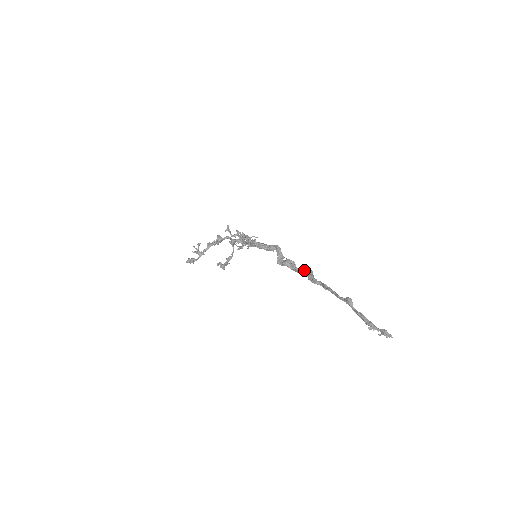
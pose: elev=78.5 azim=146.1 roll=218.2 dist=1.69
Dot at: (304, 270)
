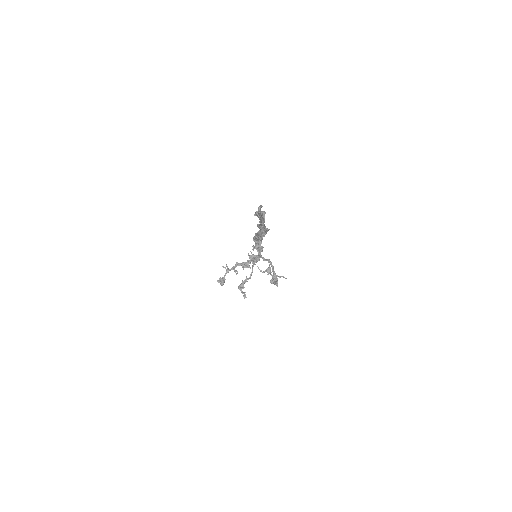
Dot at: occluded
